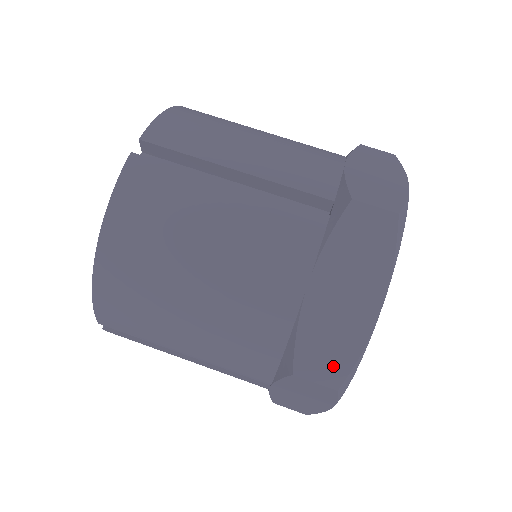
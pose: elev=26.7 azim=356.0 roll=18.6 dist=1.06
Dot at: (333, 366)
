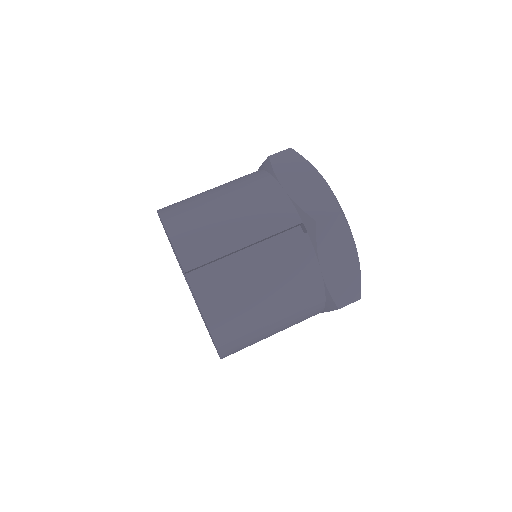
Dot at: (353, 292)
